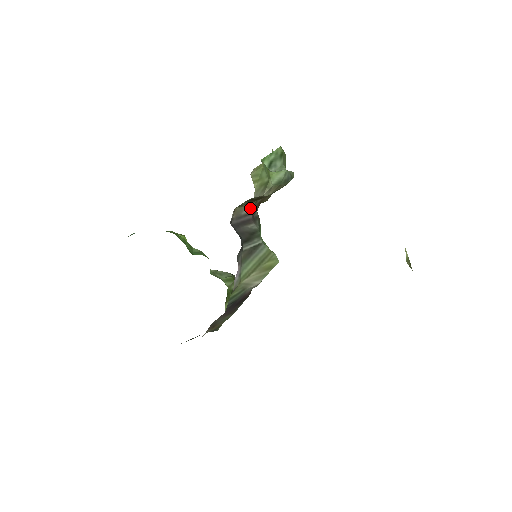
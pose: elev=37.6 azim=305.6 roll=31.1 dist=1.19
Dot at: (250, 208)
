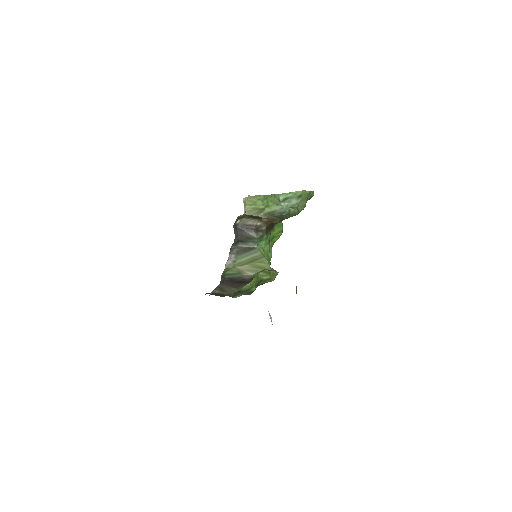
Dot at: (255, 222)
